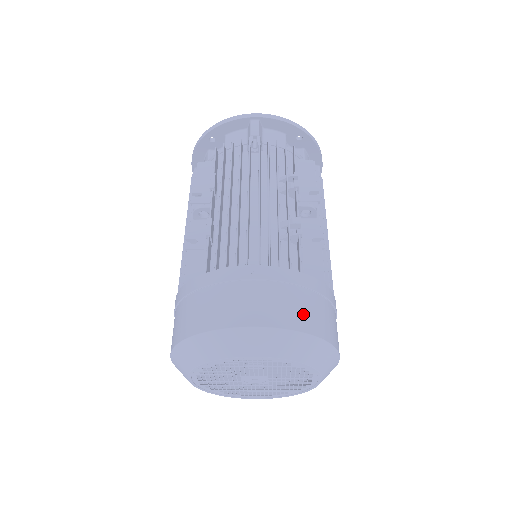
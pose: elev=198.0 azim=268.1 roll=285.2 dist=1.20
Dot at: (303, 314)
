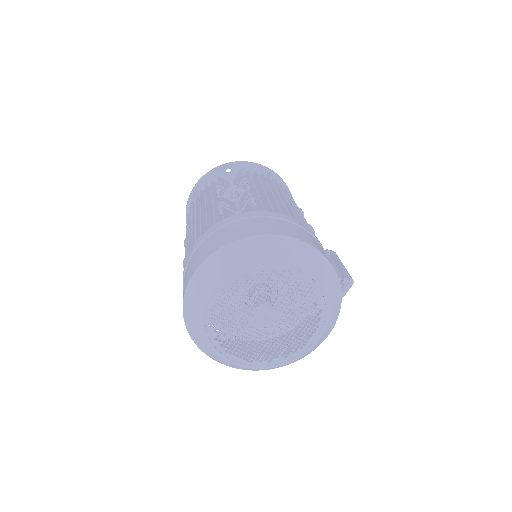
Dot at: (225, 237)
